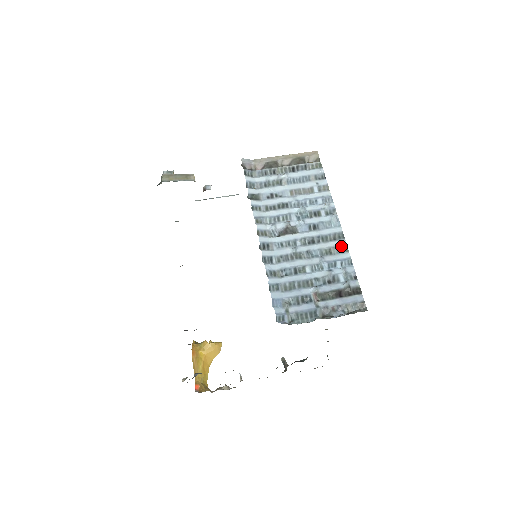
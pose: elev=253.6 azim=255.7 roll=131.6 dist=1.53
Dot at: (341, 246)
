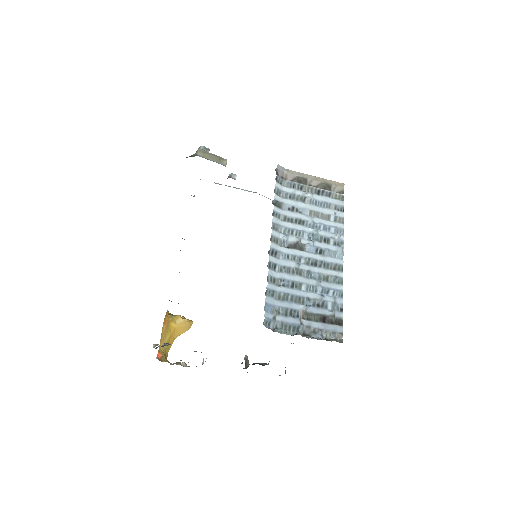
Dot at: (338, 277)
